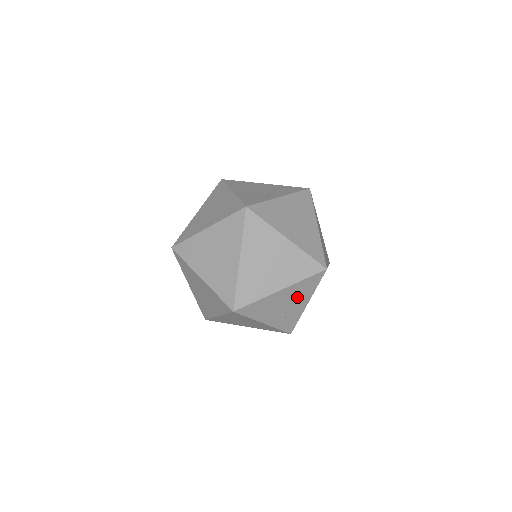
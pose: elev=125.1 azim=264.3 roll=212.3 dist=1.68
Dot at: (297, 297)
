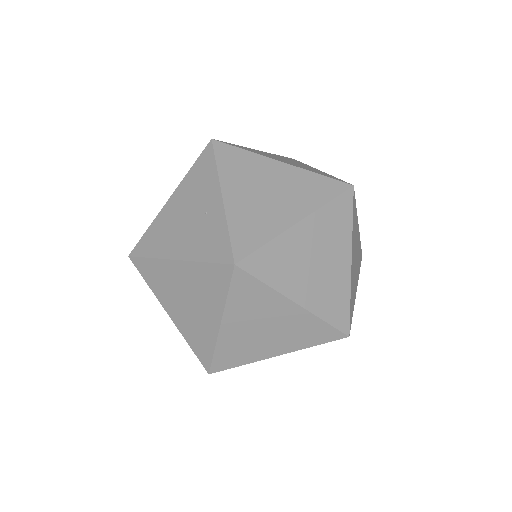
Dot at: occluded
